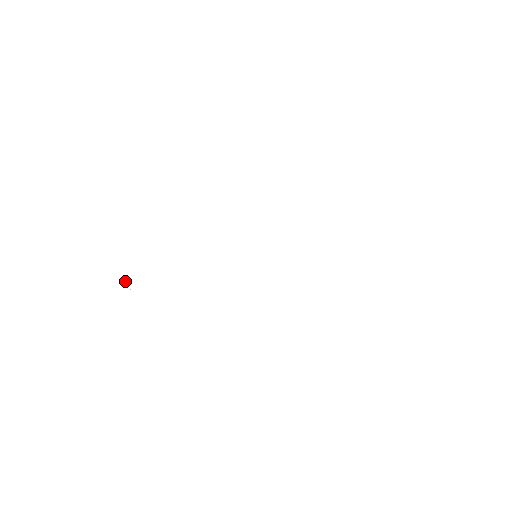
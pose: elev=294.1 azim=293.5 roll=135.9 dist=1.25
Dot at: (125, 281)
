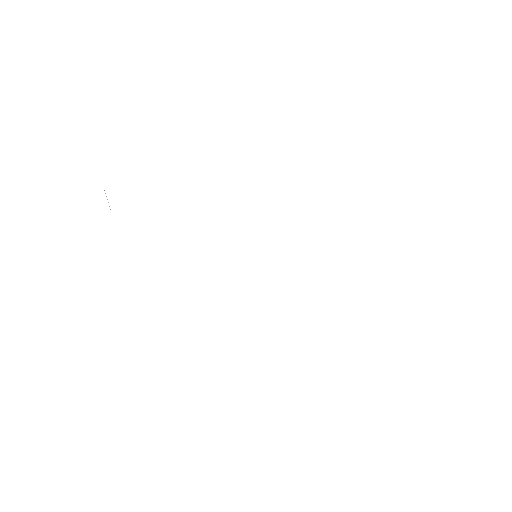
Dot at: (107, 199)
